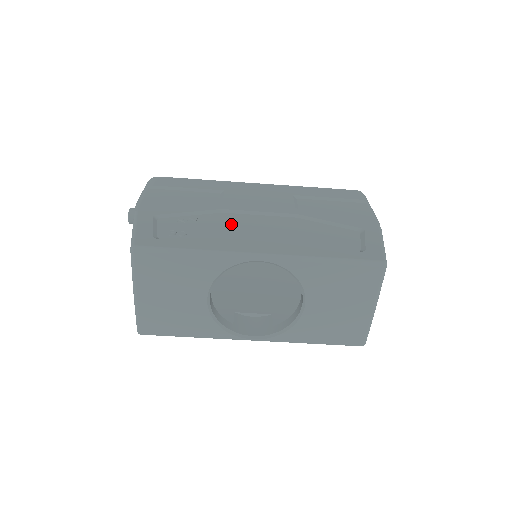
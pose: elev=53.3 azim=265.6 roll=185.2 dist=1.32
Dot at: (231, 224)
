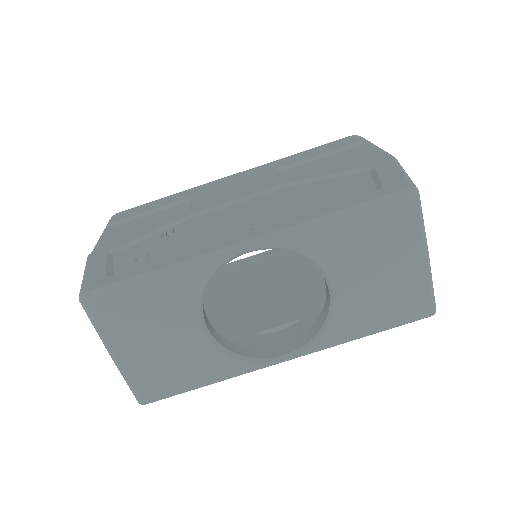
Dot at: (203, 225)
